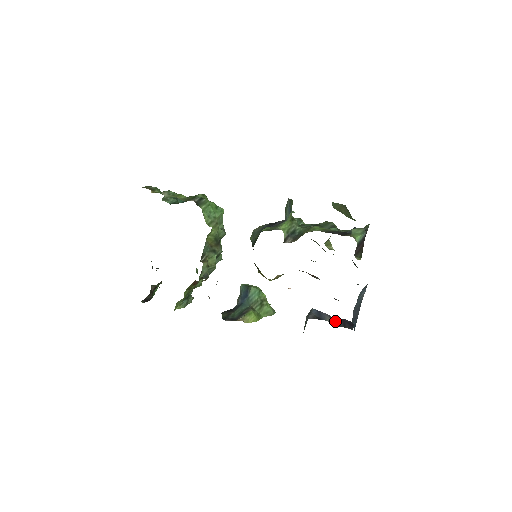
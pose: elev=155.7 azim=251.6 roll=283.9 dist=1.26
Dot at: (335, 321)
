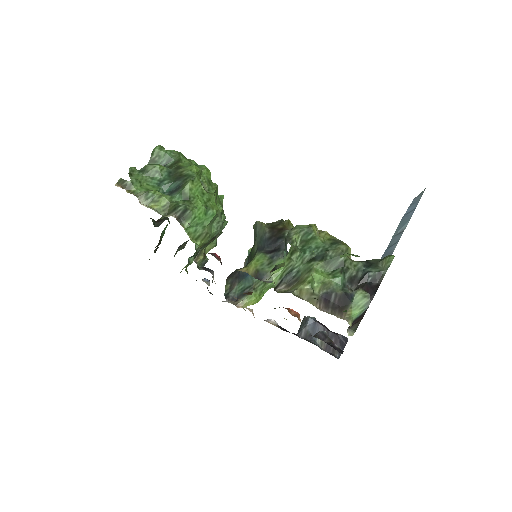
Dot at: occluded
